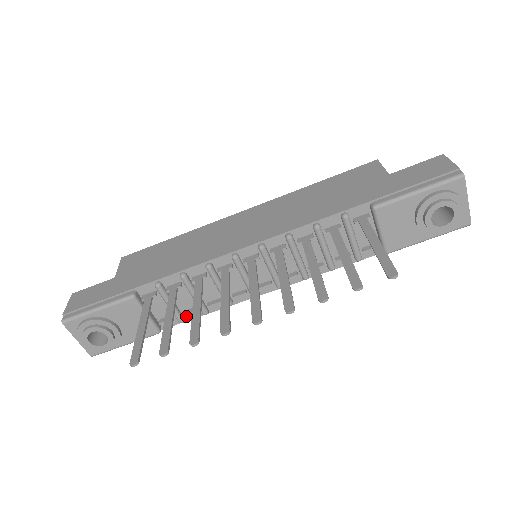
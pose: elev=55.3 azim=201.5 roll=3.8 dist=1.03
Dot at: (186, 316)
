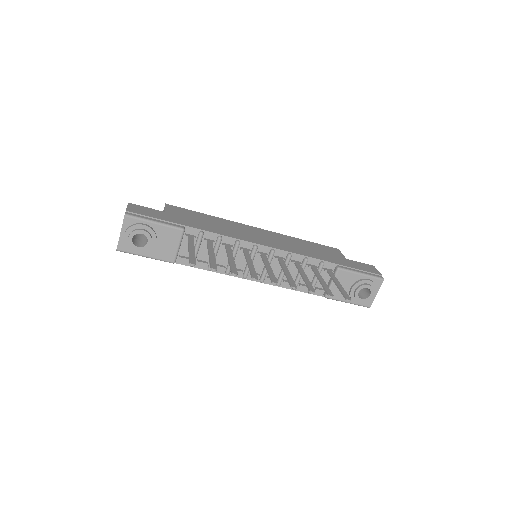
Dot at: (196, 264)
